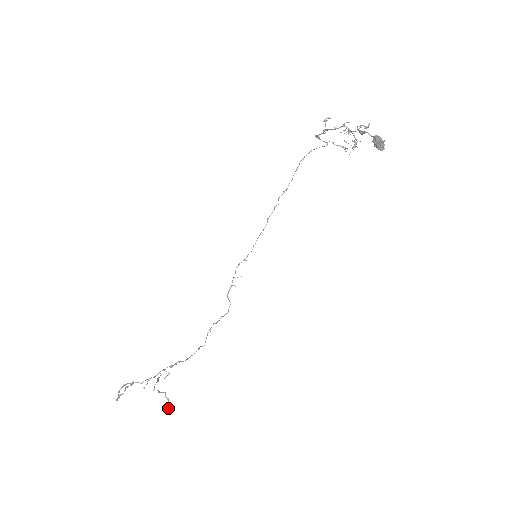
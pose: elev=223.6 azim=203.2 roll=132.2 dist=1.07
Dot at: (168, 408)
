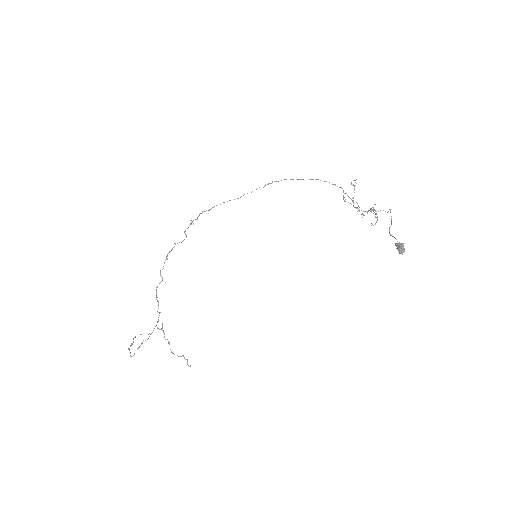
Dot at: (188, 365)
